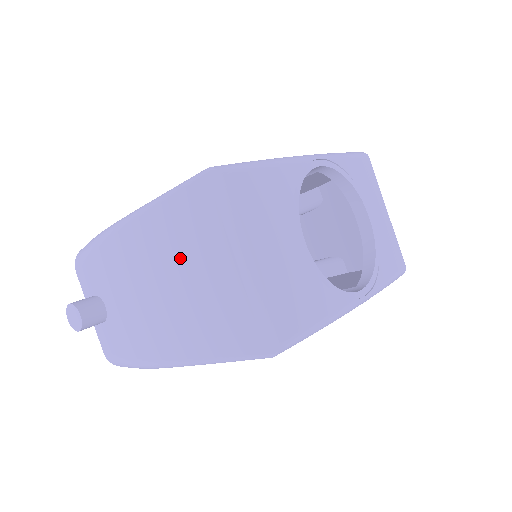
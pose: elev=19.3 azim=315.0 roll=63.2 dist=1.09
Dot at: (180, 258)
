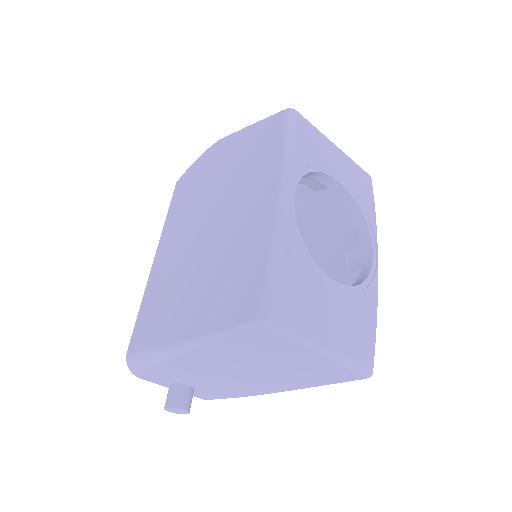
Dot at: (256, 360)
